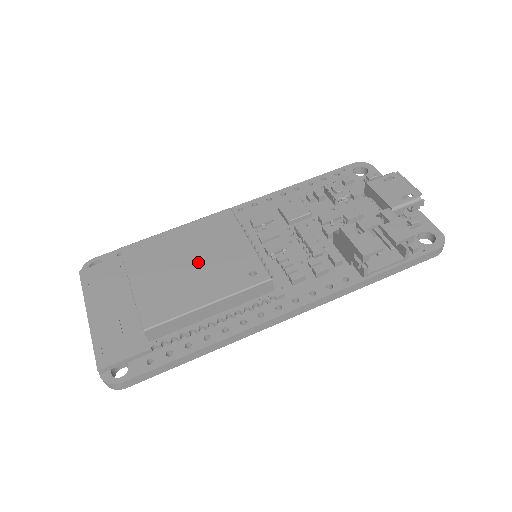
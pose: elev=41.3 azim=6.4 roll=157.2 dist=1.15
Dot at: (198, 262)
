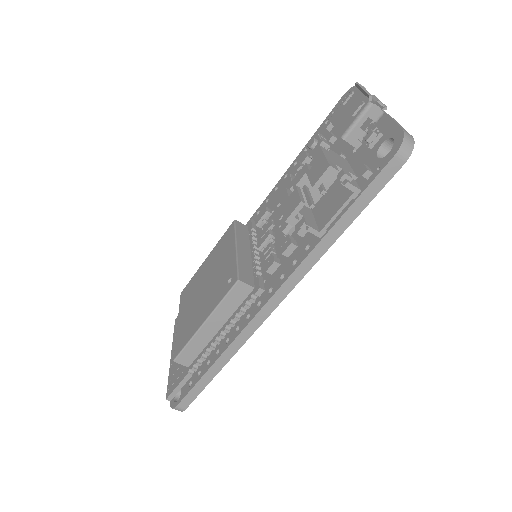
Dot at: (207, 285)
